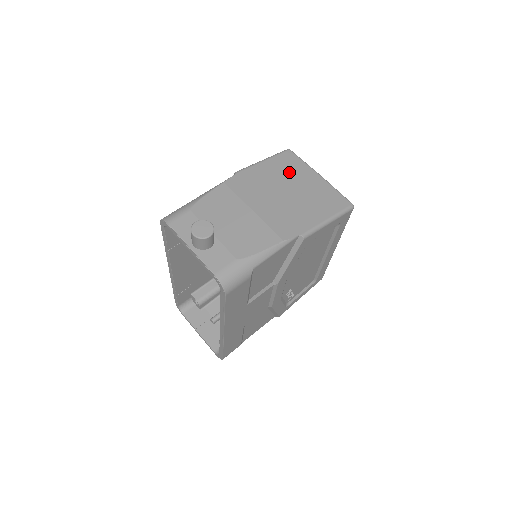
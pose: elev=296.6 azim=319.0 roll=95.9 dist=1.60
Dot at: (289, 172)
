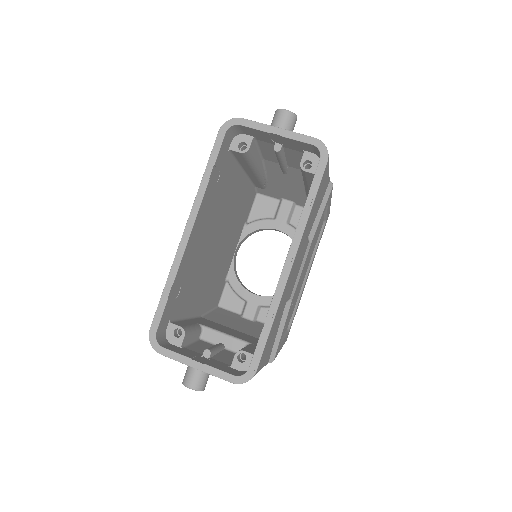
Dot at: occluded
